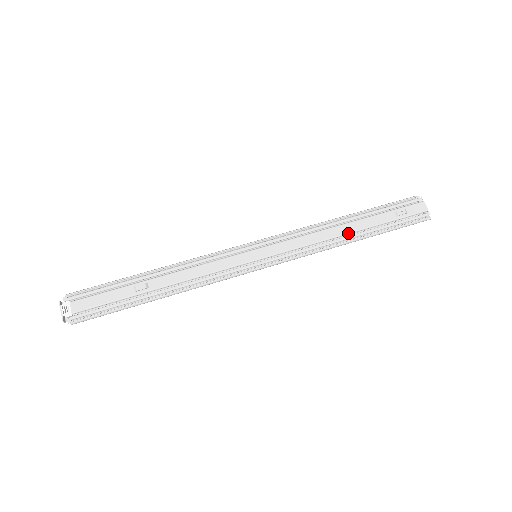
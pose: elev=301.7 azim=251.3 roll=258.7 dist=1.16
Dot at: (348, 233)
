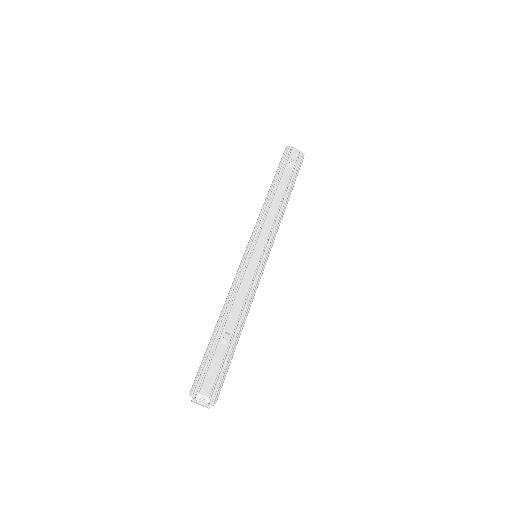
Dot at: (282, 198)
